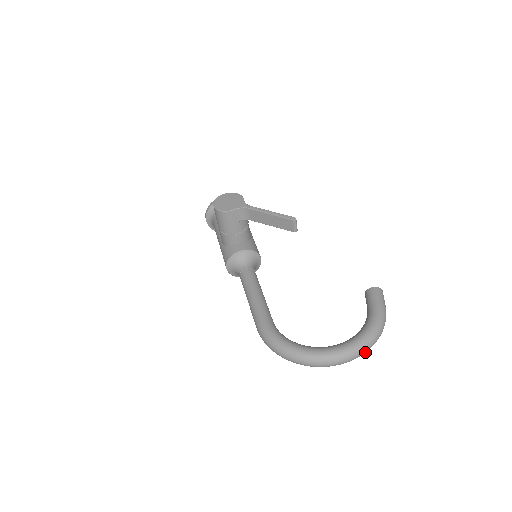
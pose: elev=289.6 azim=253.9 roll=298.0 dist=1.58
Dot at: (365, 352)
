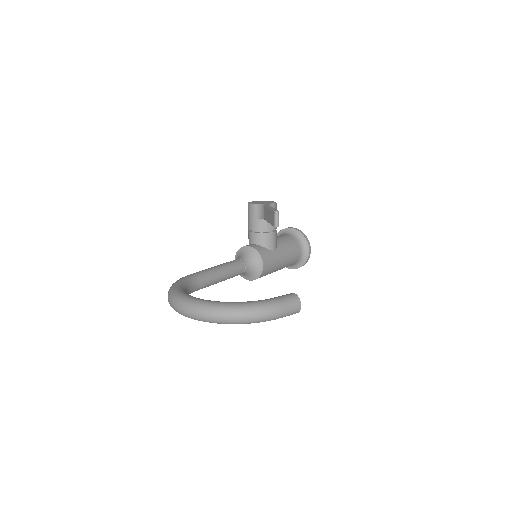
Dot at: (215, 318)
